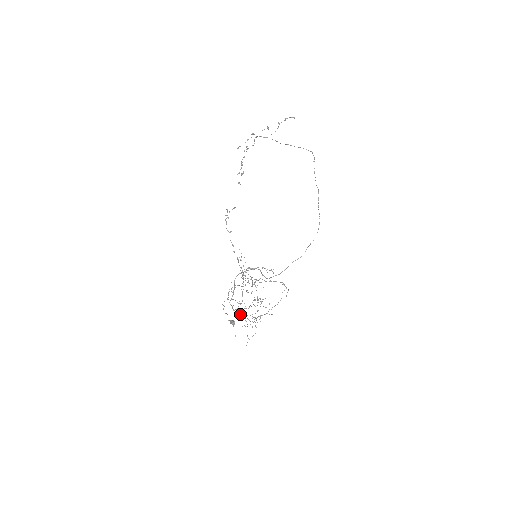
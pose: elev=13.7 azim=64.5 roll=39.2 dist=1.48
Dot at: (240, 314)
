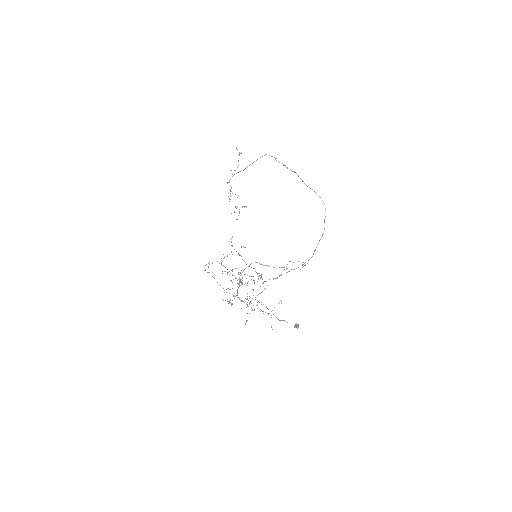
Dot at: occluded
